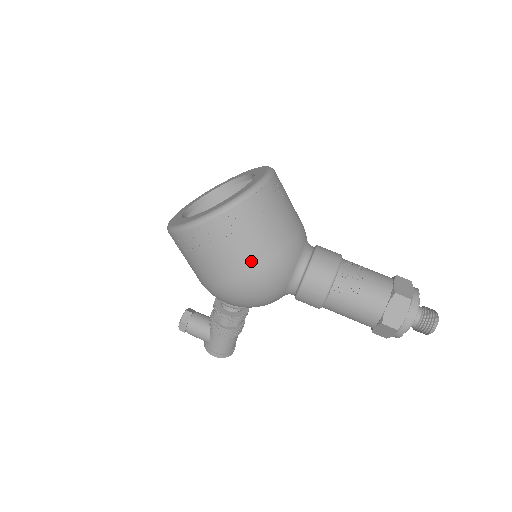
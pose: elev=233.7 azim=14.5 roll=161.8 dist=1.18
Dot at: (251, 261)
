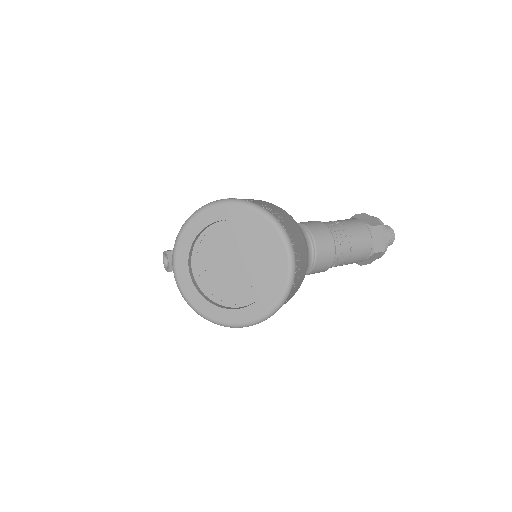
Dot at: occluded
